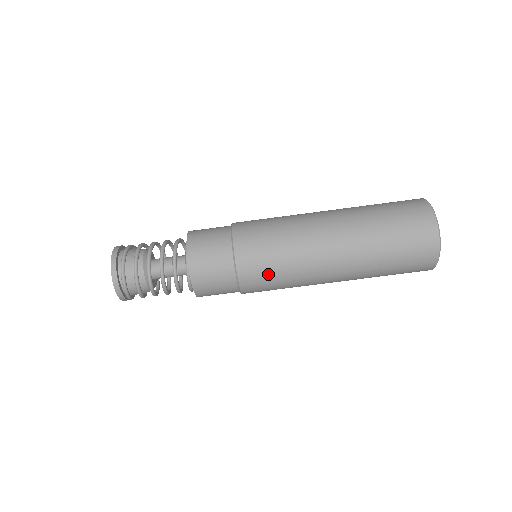
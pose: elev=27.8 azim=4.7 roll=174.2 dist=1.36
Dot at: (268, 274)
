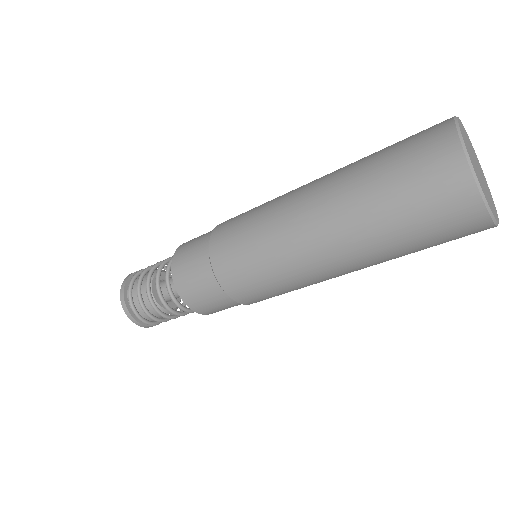
Dot at: (254, 282)
